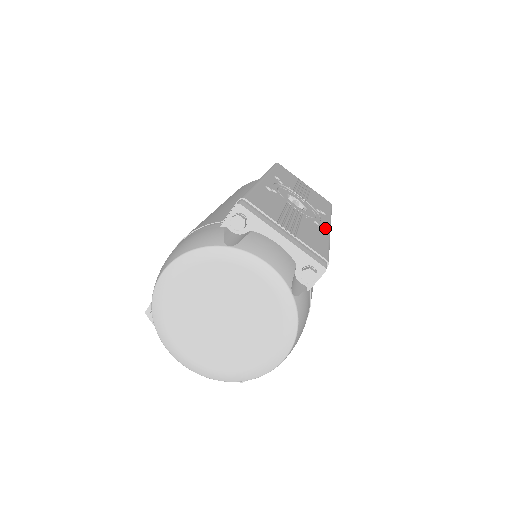
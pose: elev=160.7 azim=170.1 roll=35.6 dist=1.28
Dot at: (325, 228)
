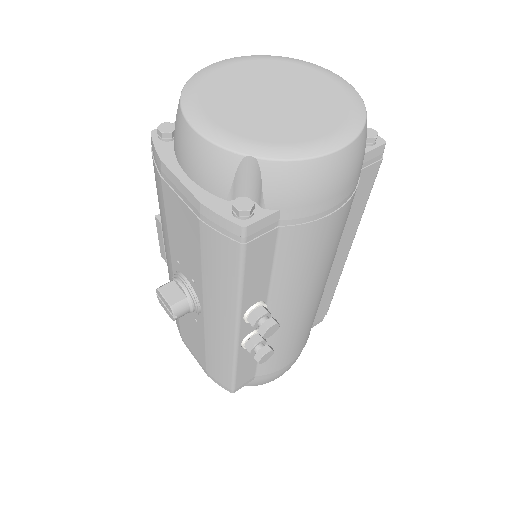
Dot at: occluded
